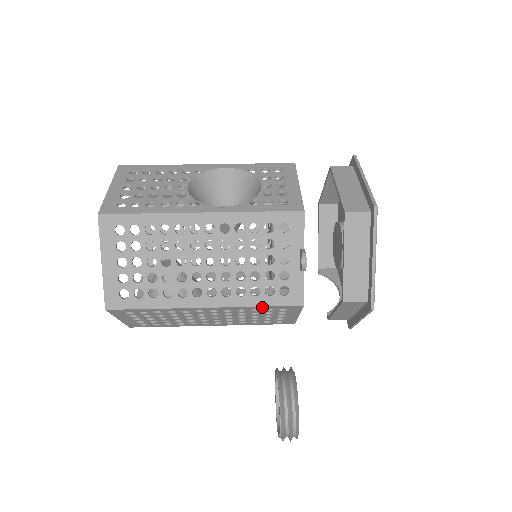
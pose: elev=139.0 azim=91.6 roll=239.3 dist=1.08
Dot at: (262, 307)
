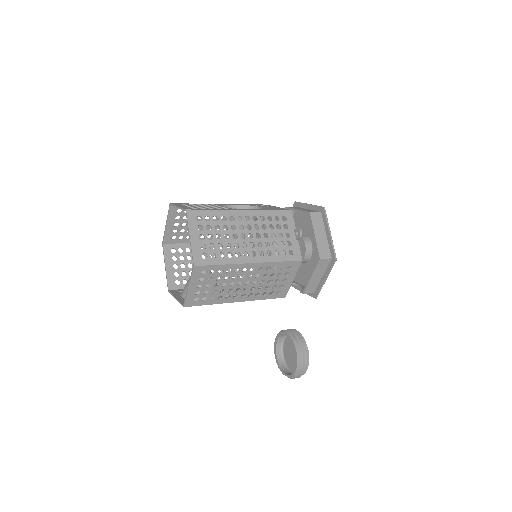
Dot at: (281, 263)
